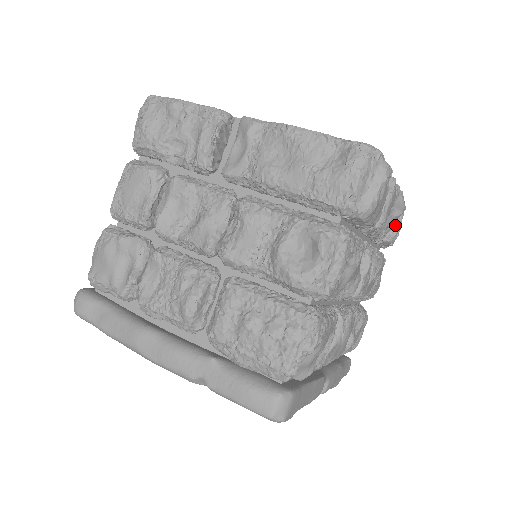
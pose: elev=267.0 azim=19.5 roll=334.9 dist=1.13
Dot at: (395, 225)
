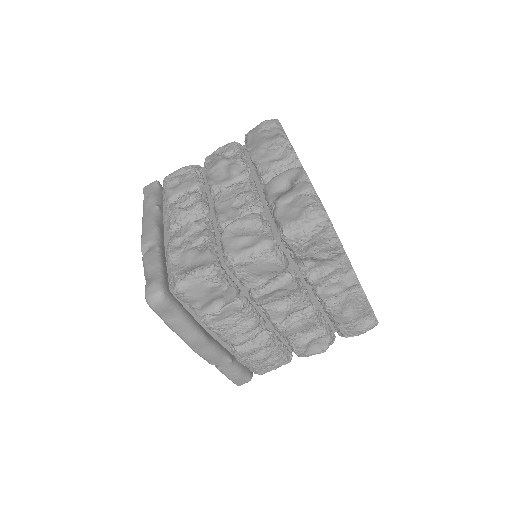
Dot at: occluded
